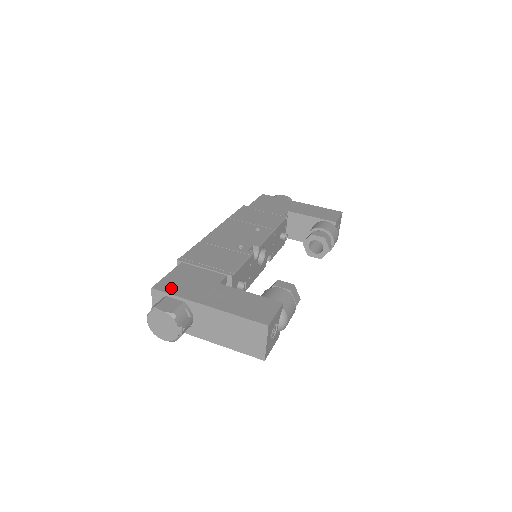
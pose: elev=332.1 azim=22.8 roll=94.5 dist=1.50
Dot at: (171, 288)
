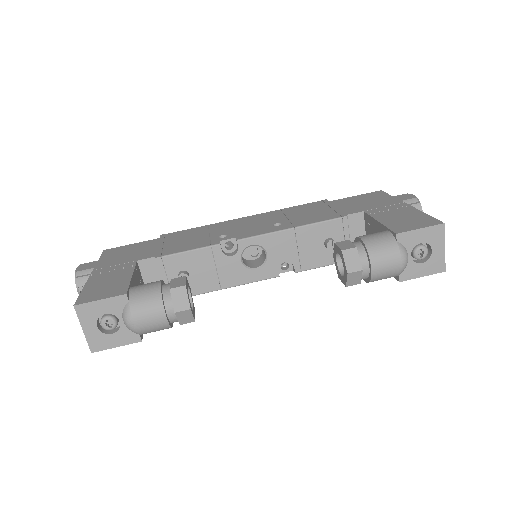
Dot at: (109, 254)
